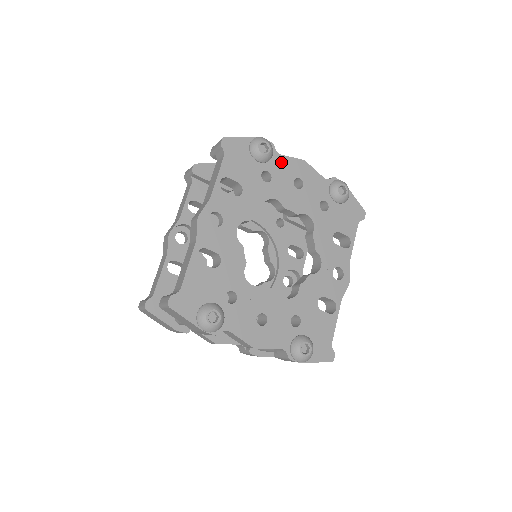
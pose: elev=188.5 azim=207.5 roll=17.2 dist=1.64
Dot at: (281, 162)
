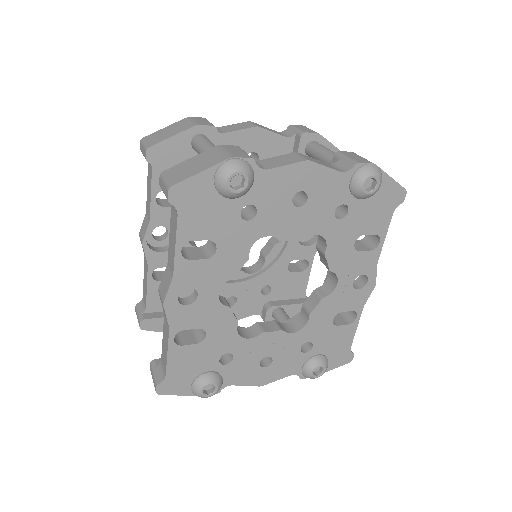
Dot at: (269, 181)
